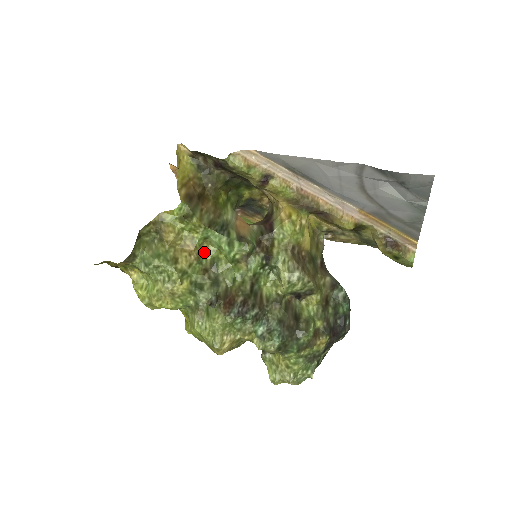
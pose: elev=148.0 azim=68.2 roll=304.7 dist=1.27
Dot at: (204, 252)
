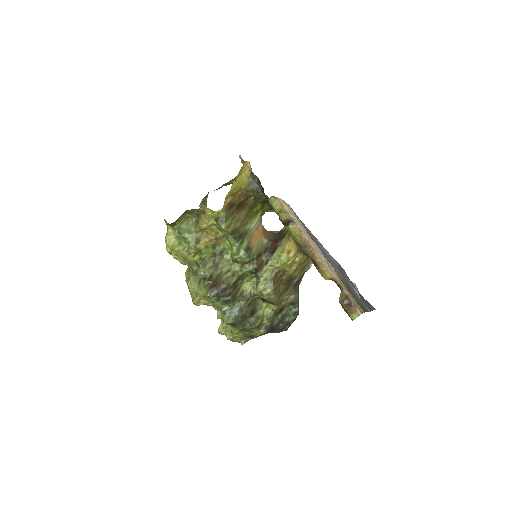
Dot at: (221, 242)
